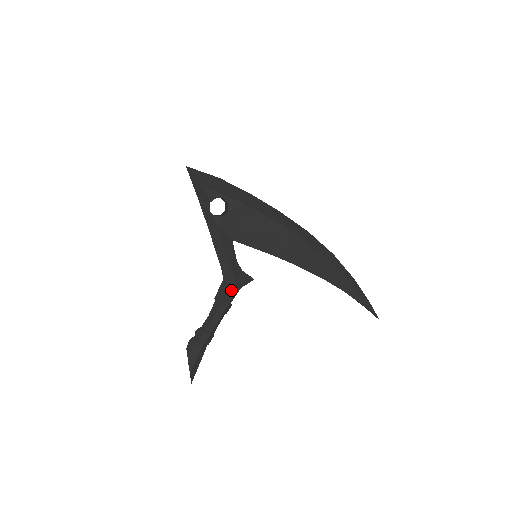
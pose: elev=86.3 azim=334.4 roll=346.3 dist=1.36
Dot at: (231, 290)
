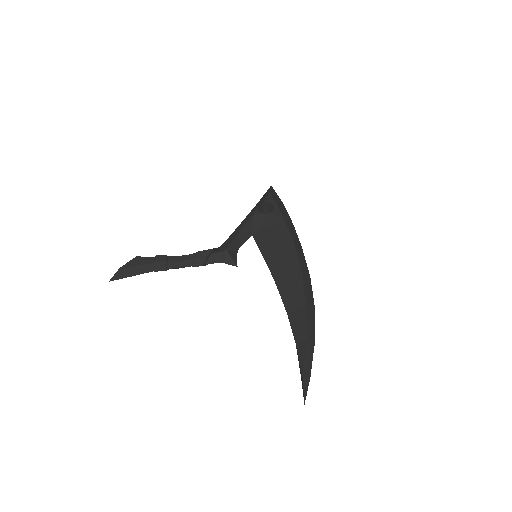
Dot at: (215, 253)
